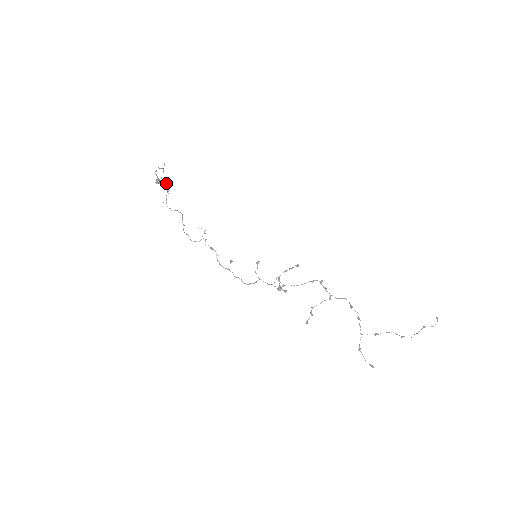
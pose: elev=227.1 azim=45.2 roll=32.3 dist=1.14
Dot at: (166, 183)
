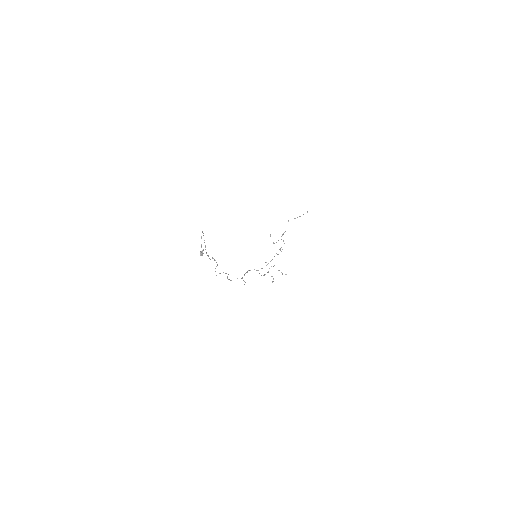
Dot at: occluded
